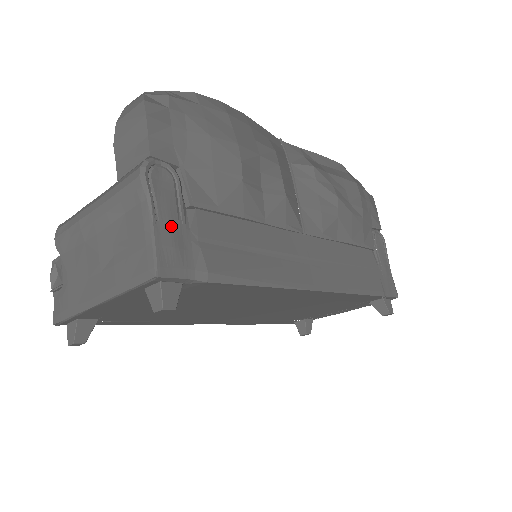
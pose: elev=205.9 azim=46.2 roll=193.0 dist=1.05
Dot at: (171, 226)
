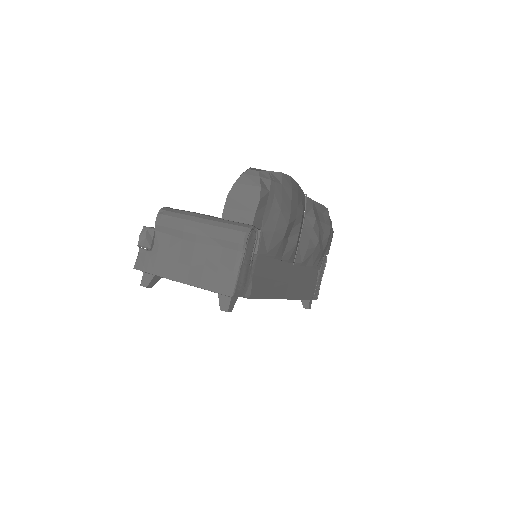
Dot at: (246, 267)
